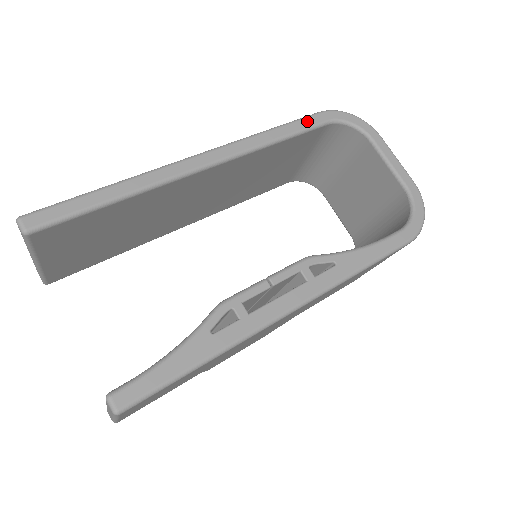
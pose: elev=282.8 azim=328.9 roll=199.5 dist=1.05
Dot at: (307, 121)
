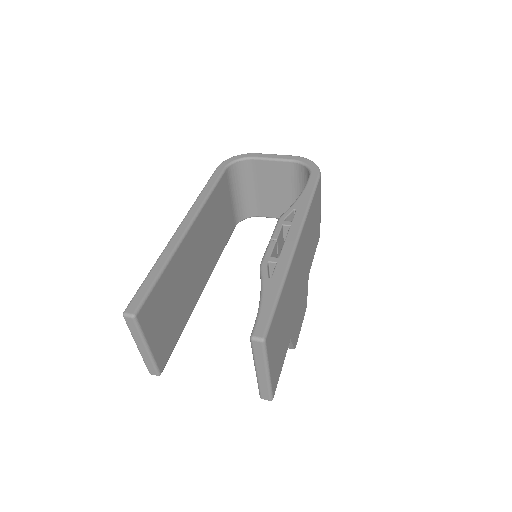
Dot at: (215, 175)
